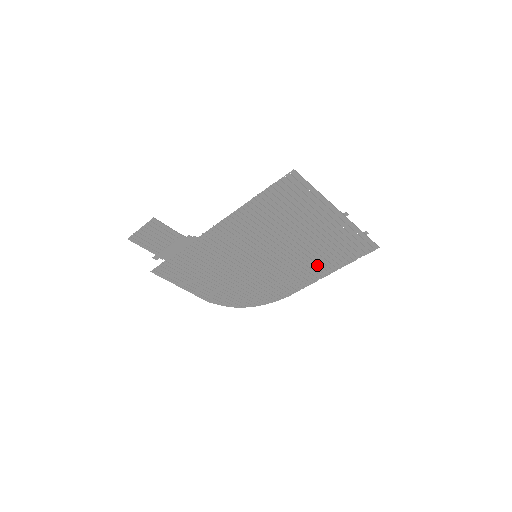
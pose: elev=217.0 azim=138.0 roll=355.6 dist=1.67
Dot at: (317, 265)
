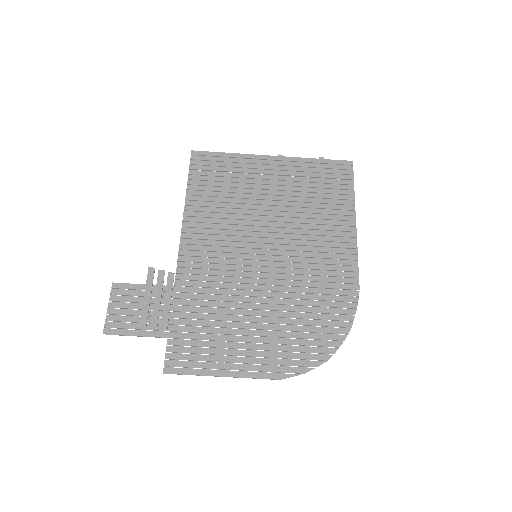
Dot at: (328, 222)
